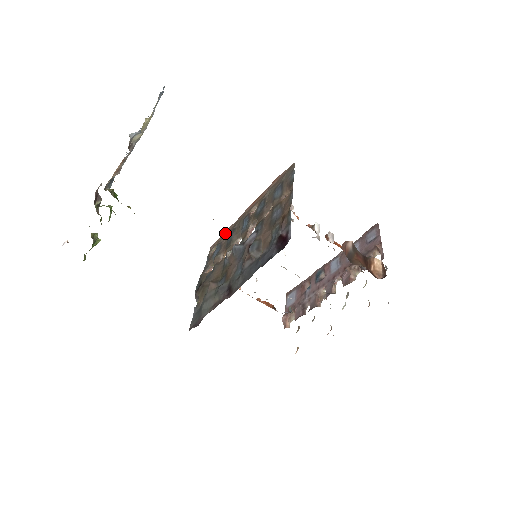
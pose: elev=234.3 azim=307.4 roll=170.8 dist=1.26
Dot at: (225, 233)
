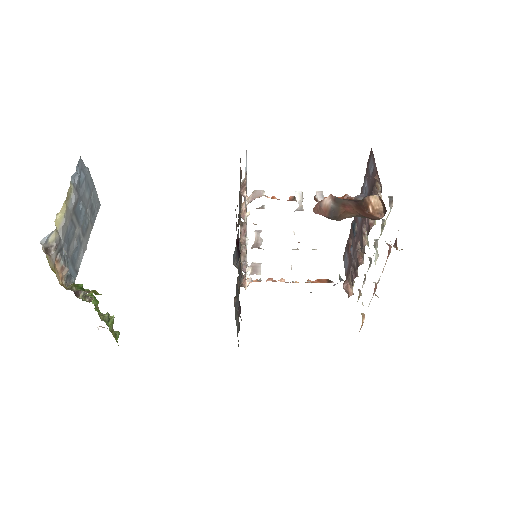
Dot at: occluded
